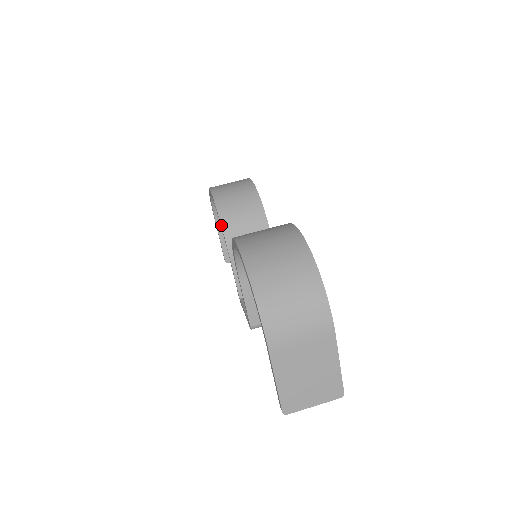
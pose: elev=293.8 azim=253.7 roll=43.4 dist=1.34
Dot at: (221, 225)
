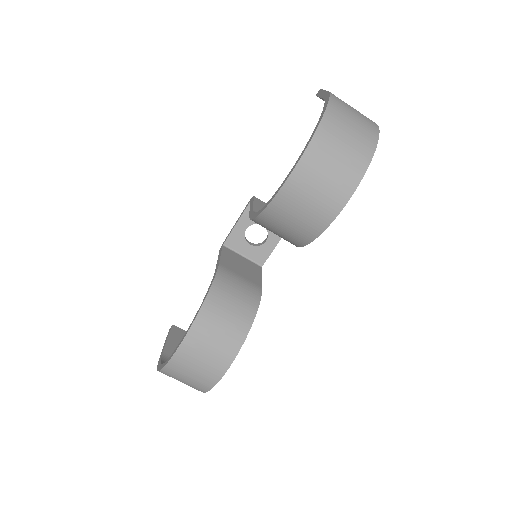
Dot at: (255, 218)
